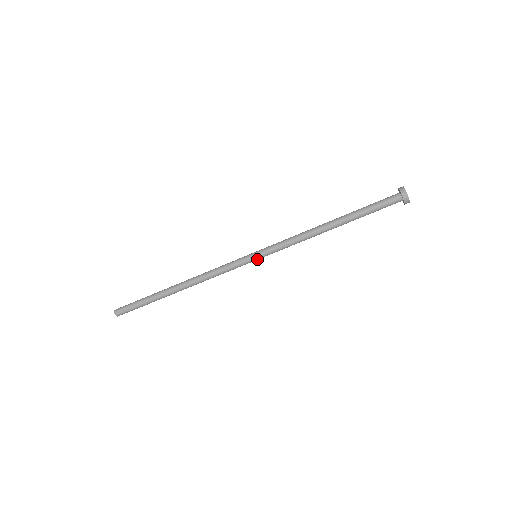
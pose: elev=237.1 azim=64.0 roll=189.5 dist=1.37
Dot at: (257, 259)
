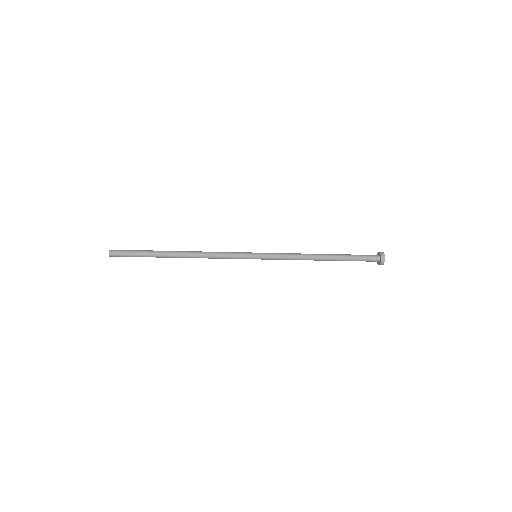
Dot at: (256, 258)
